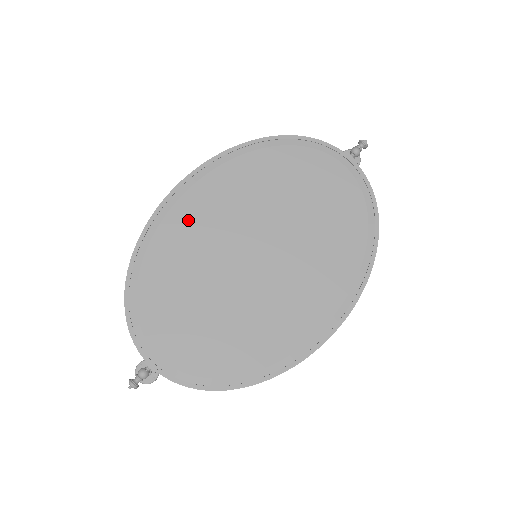
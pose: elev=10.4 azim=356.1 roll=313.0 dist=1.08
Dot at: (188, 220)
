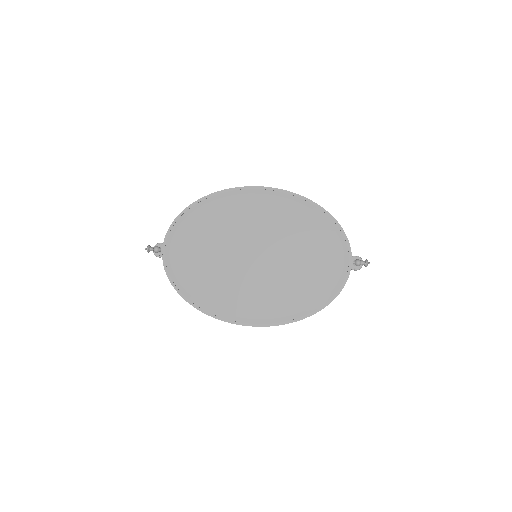
Dot at: (246, 207)
